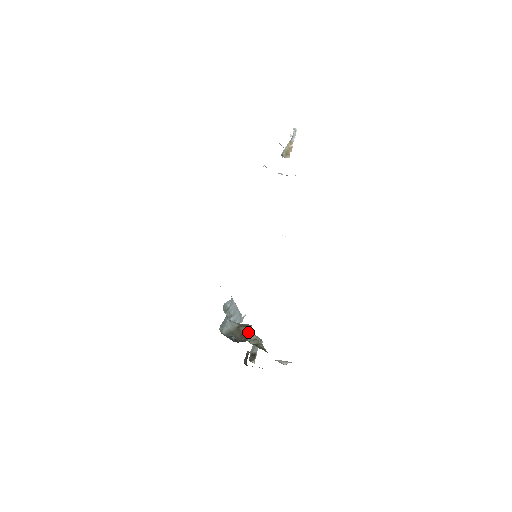
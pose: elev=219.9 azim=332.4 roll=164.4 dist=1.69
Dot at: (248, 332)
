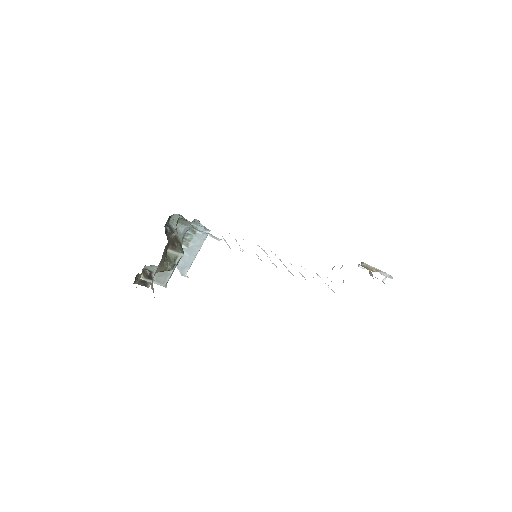
Dot at: (177, 250)
